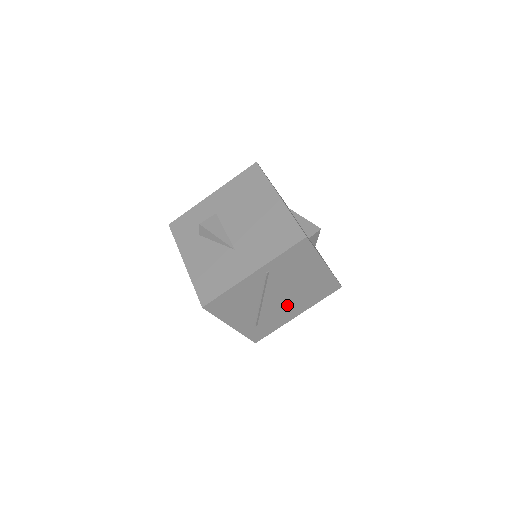
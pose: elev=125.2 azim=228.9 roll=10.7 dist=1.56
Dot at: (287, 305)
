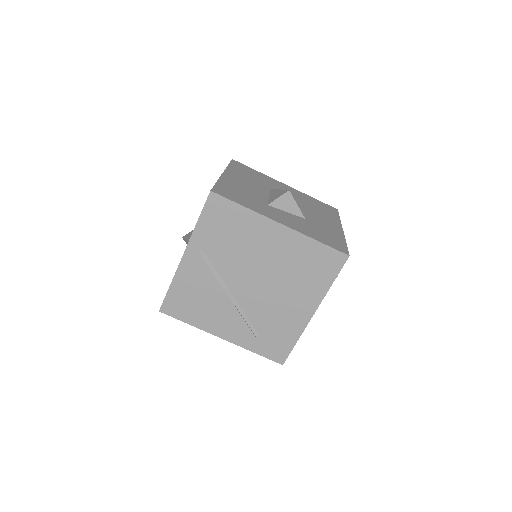
Dot at: (278, 298)
